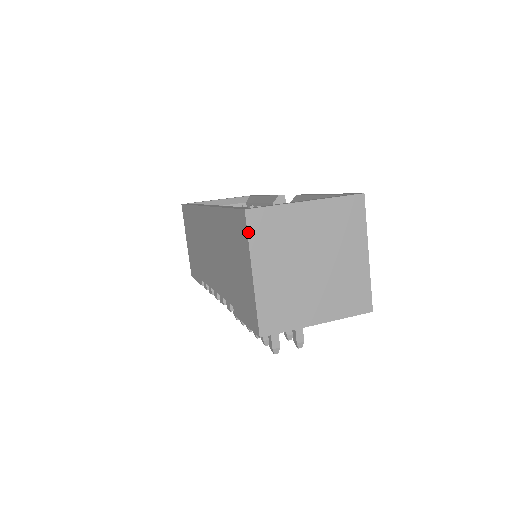
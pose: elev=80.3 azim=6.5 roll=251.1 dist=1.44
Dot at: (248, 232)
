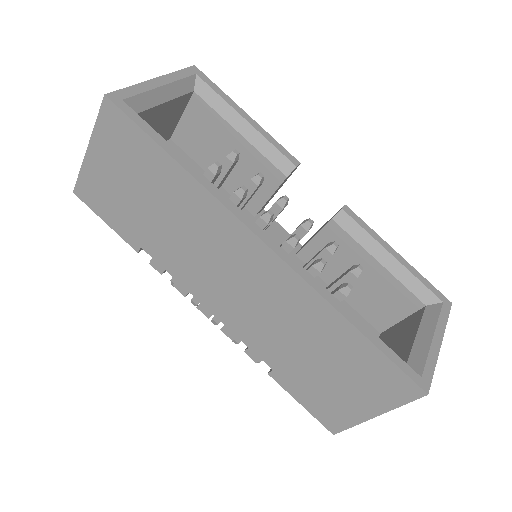
Dot at: (409, 402)
